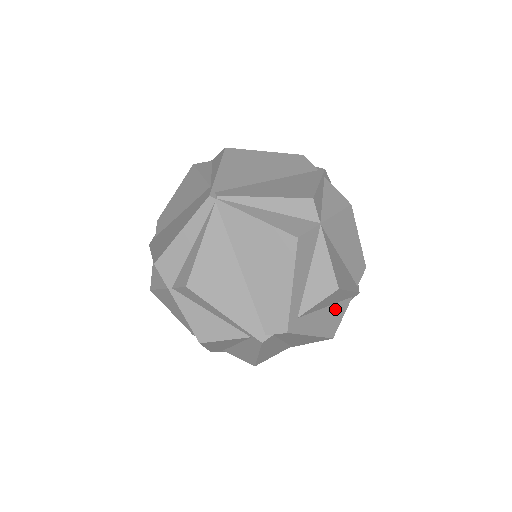
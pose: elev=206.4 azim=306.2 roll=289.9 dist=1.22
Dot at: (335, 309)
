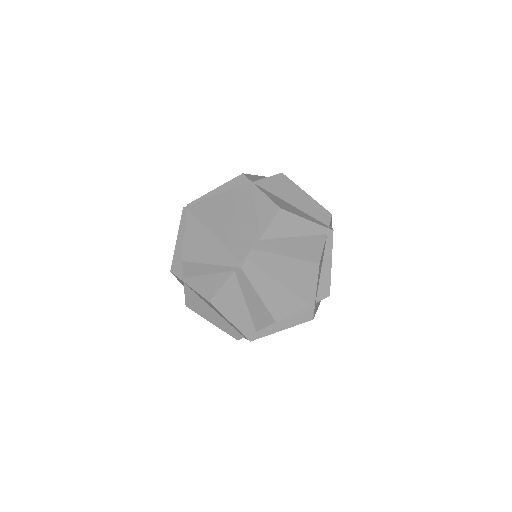
Dot at: (307, 241)
